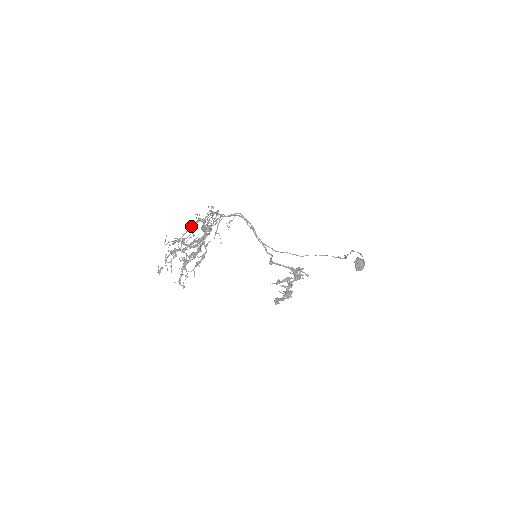
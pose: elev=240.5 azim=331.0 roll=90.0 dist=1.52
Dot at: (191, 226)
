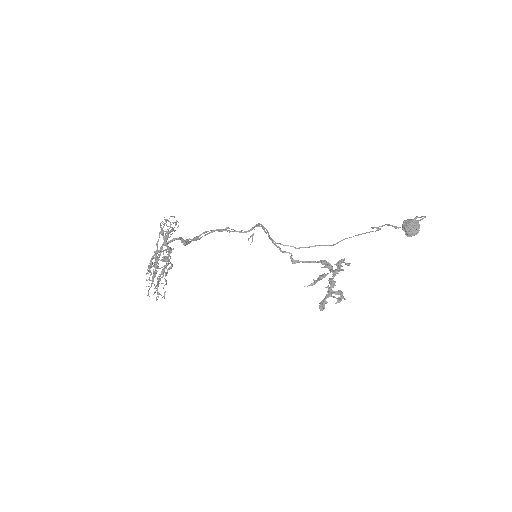
Dot at: (157, 241)
